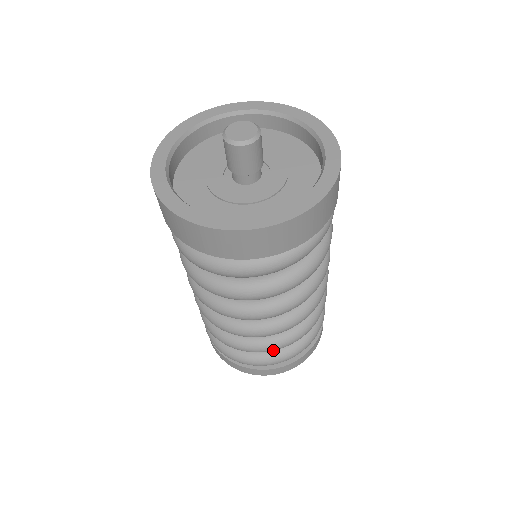
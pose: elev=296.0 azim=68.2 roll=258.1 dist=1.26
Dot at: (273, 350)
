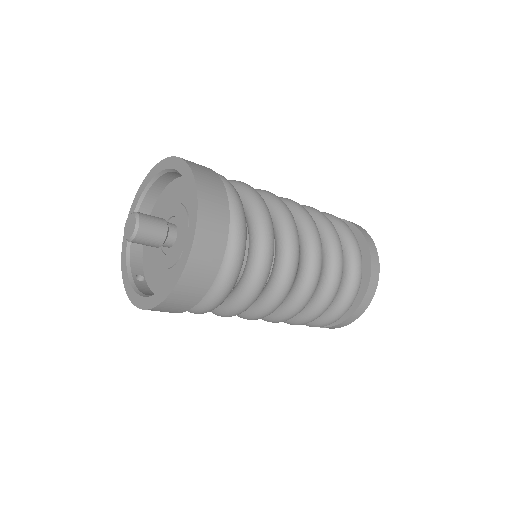
Dot at: occluded
